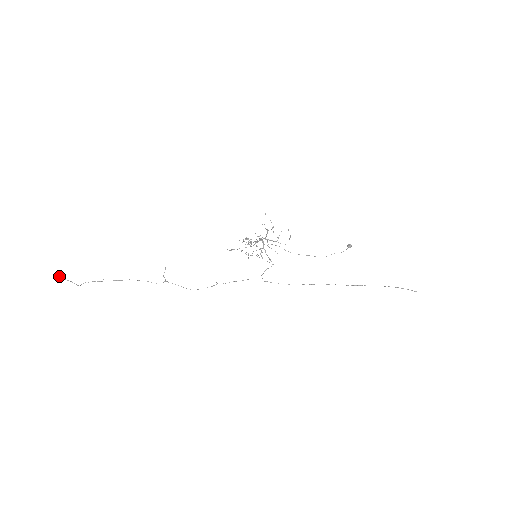
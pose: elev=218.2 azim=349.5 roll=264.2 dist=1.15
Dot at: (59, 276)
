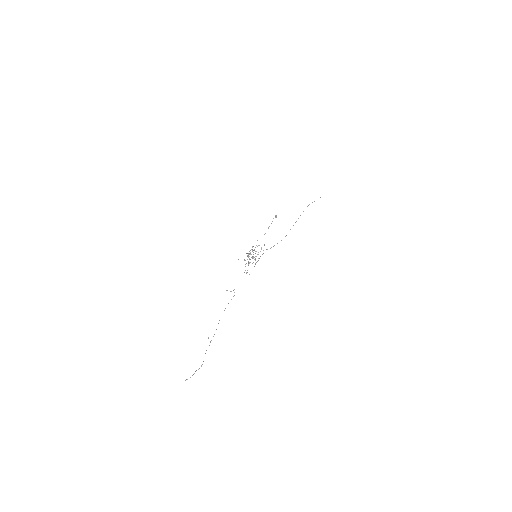
Dot at: (185, 380)
